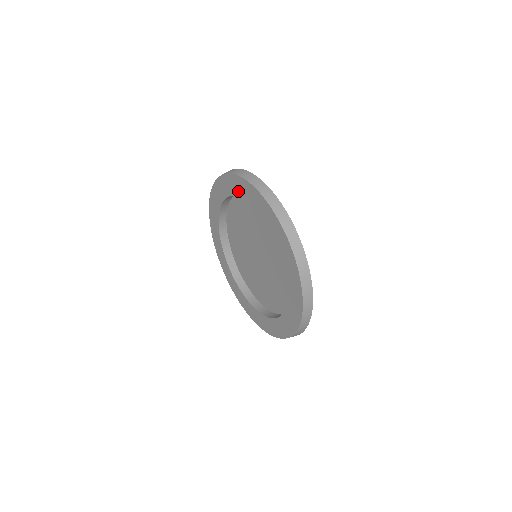
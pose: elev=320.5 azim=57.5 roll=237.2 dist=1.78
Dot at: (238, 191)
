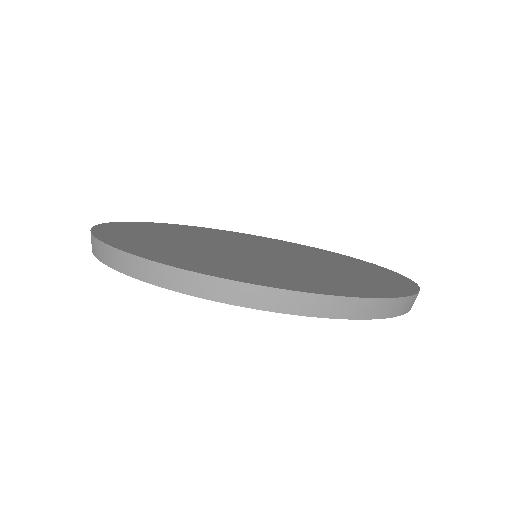
Dot at: occluded
